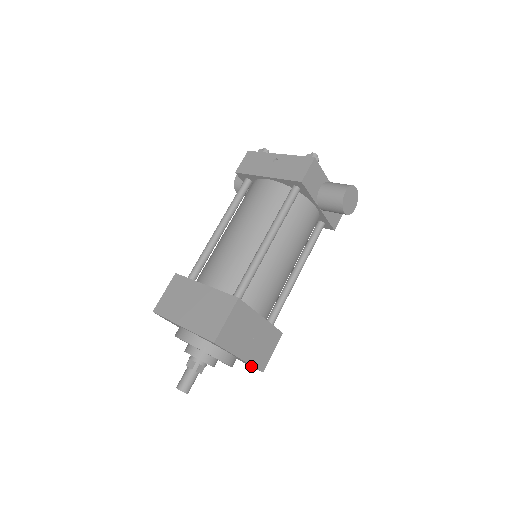
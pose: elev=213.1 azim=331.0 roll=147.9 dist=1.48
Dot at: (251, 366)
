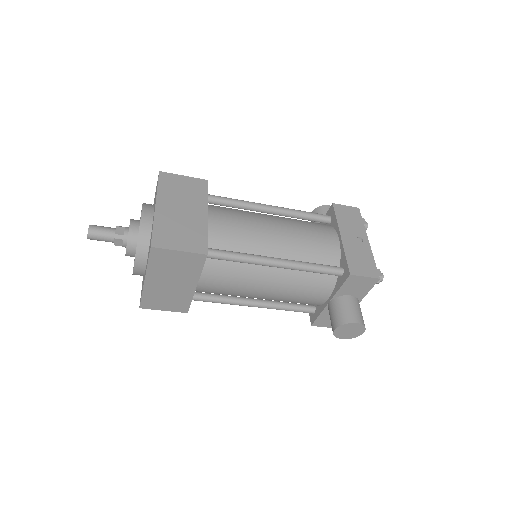
Dot at: occluded
